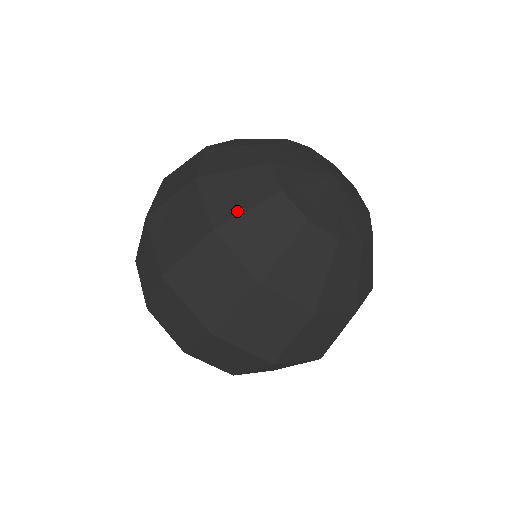
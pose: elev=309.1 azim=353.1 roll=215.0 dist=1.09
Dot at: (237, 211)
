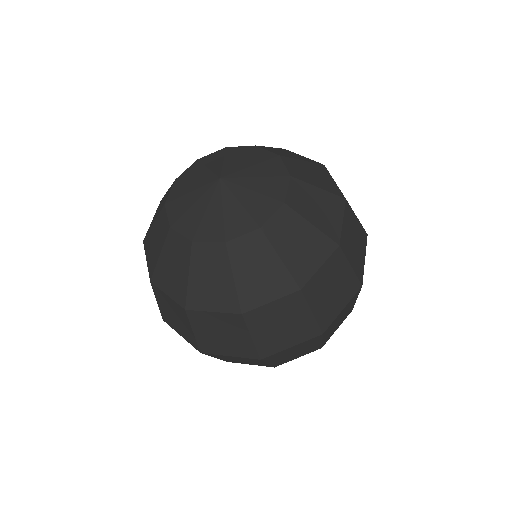
Dot at: (152, 225)
